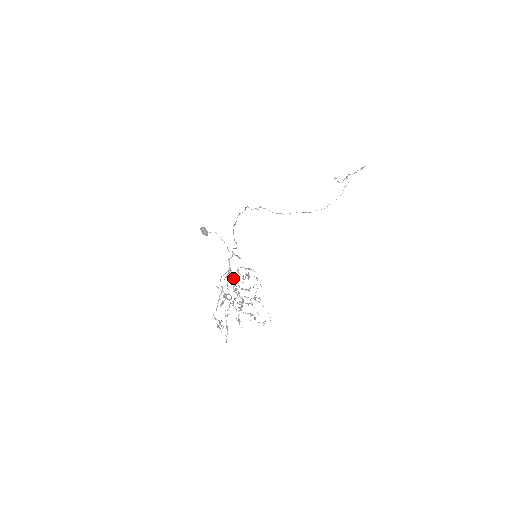
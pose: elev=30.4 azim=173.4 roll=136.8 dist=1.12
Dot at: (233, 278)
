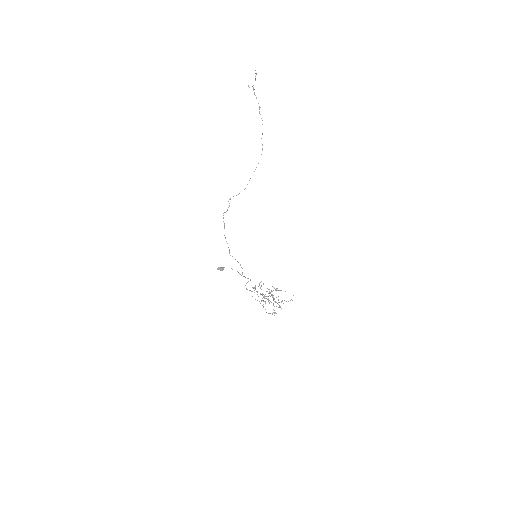
Dot at: (257, 292)
